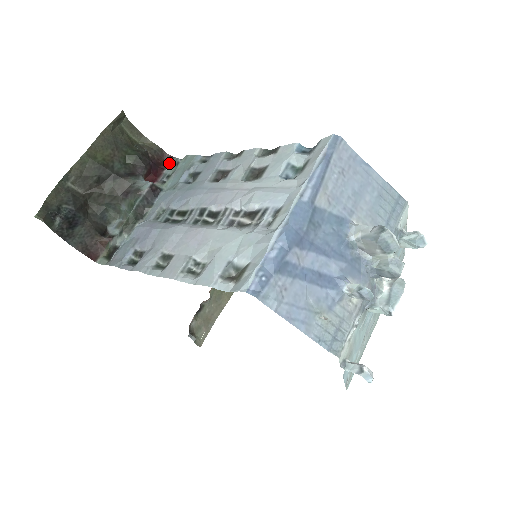
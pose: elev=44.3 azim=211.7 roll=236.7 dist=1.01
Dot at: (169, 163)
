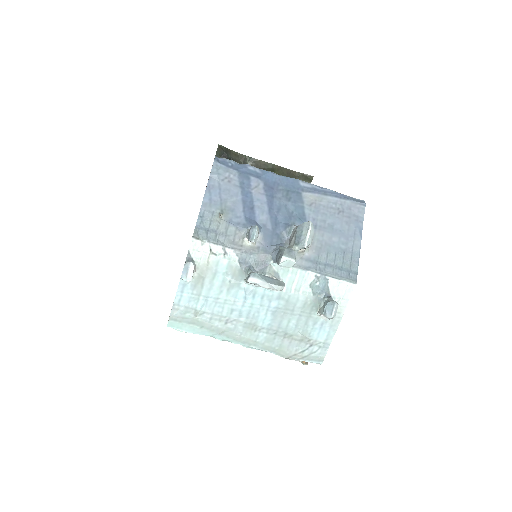
Dot at: occluded
